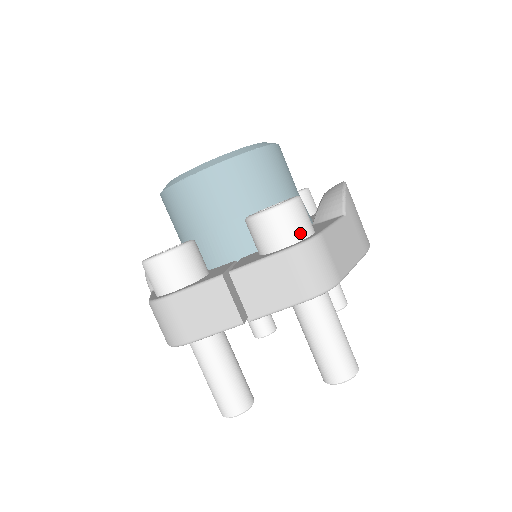
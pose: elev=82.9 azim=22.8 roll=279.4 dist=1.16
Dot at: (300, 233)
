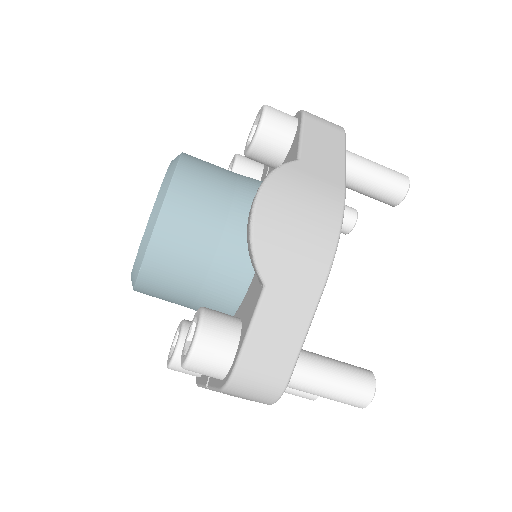
Dot at: (220, 371)
